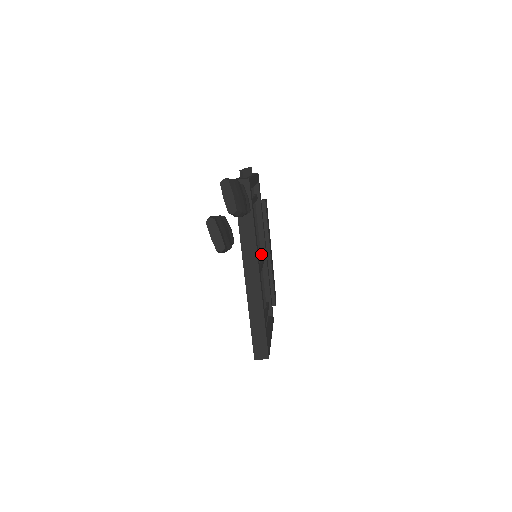
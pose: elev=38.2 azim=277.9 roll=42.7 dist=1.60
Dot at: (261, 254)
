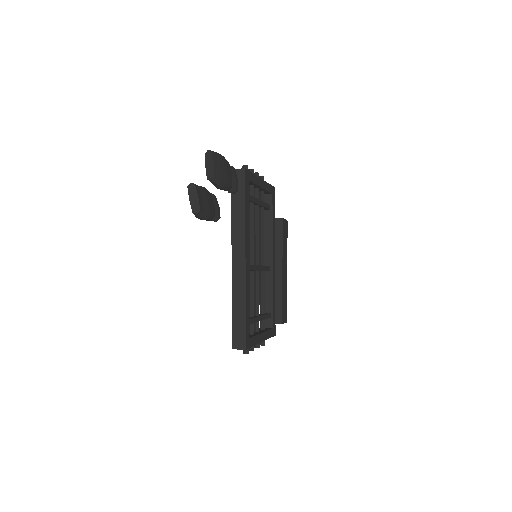
Dot at: (268, 263)
